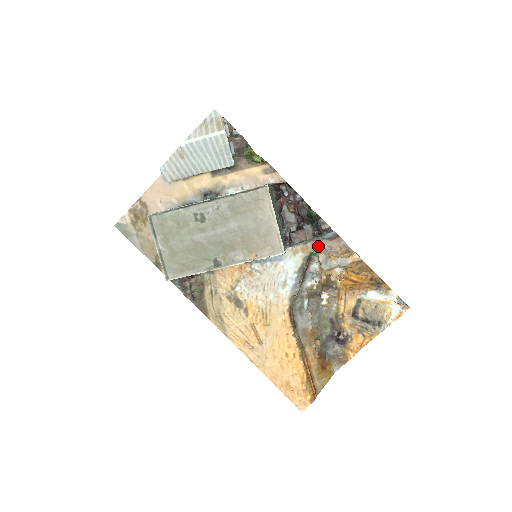
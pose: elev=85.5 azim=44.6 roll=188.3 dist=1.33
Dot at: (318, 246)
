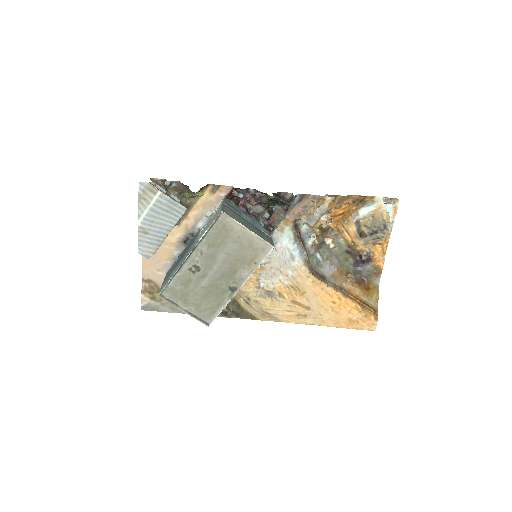
Dot at: (295, 213)
